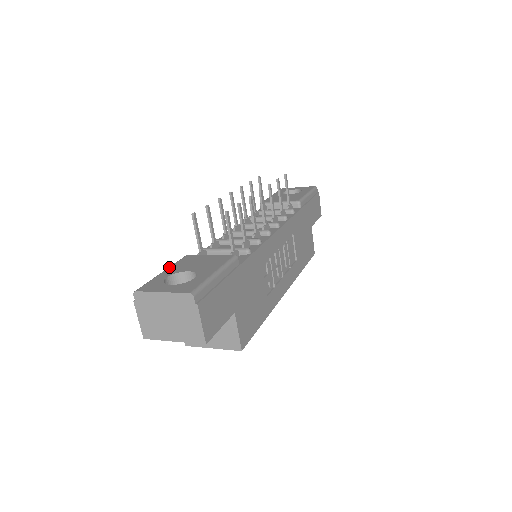
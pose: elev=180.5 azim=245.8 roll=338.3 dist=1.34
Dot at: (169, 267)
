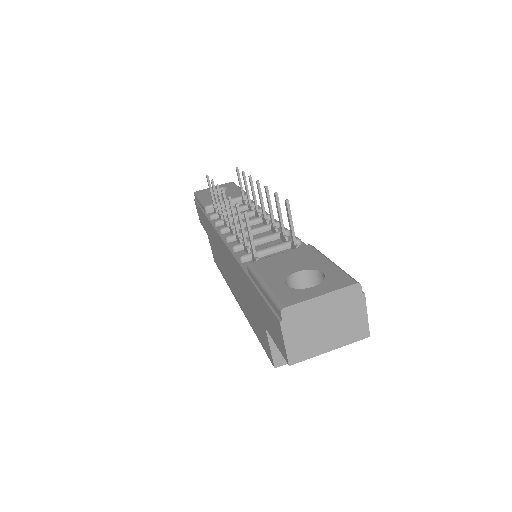
Dot at: (261, 277)
